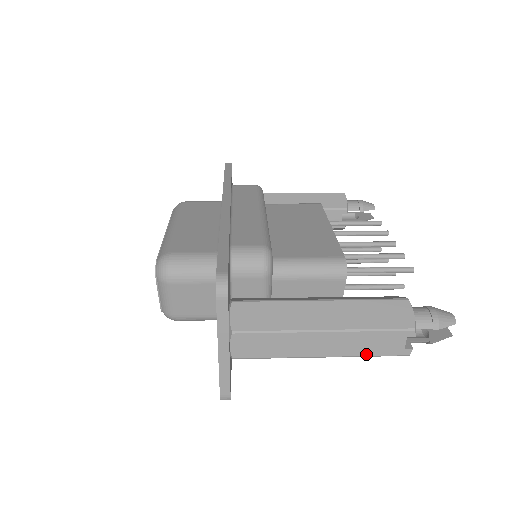
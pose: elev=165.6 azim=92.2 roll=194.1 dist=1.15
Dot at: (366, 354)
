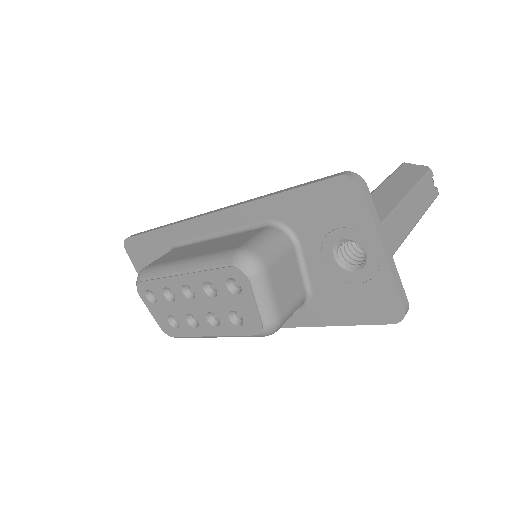
Dot at: (428, 205)
